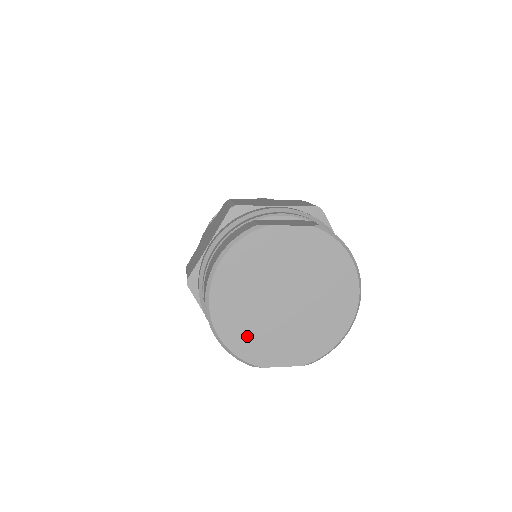
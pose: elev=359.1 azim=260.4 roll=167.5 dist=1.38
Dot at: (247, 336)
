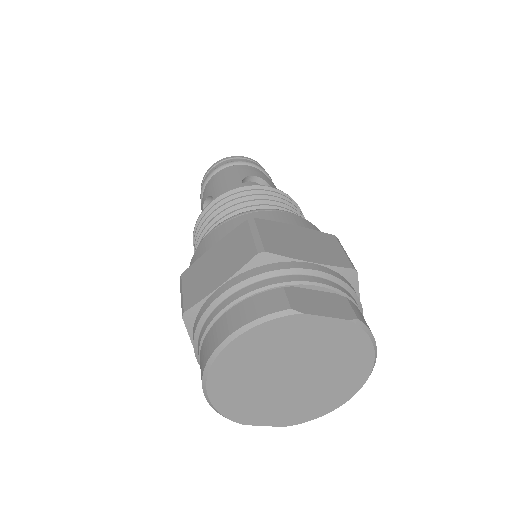
Dot at: (239, 401)
